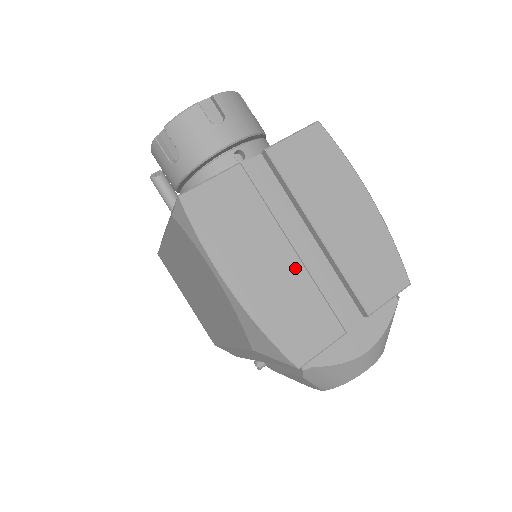
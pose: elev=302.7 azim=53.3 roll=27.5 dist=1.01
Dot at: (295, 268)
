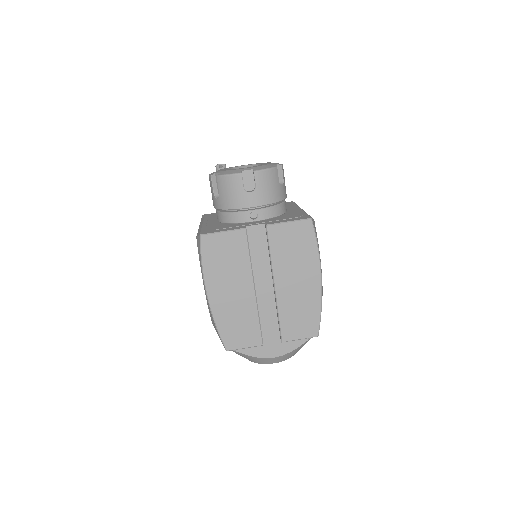
Dot at: (250, 300)
